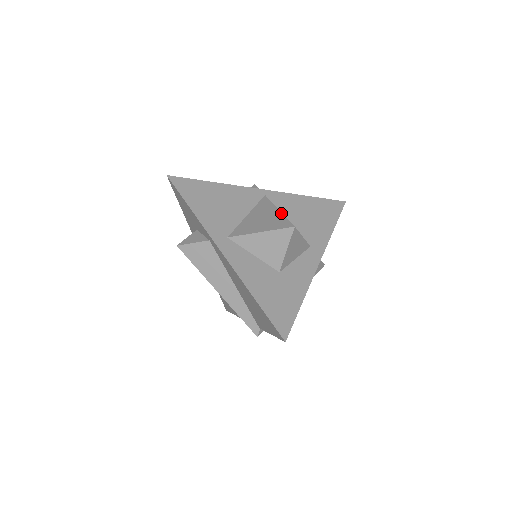
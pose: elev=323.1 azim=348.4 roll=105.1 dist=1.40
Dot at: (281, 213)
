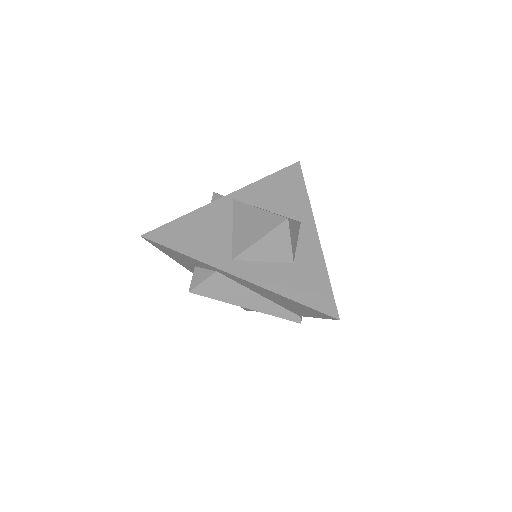
Dot at: (264, 211)
